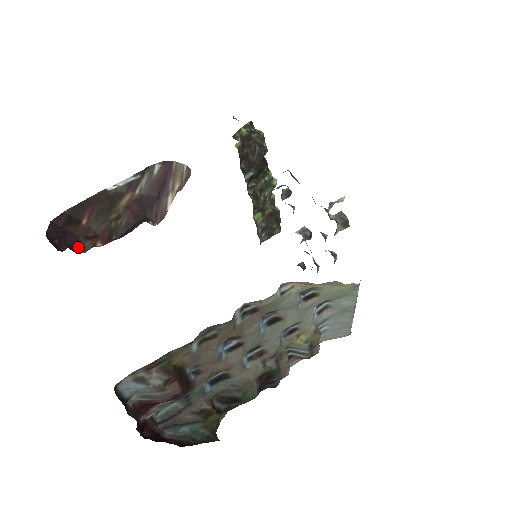
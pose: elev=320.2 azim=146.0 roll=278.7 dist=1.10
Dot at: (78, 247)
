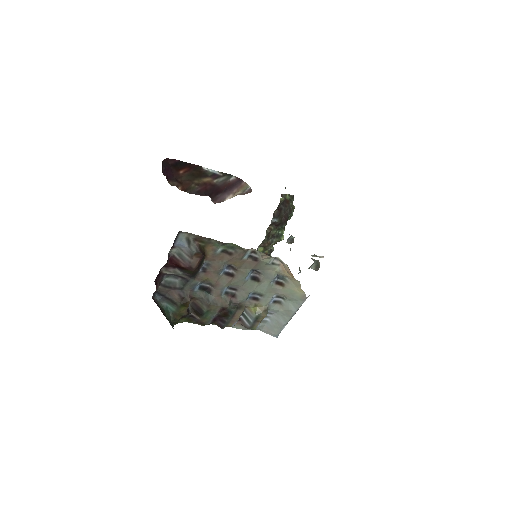
Dot at: (170, 180)
